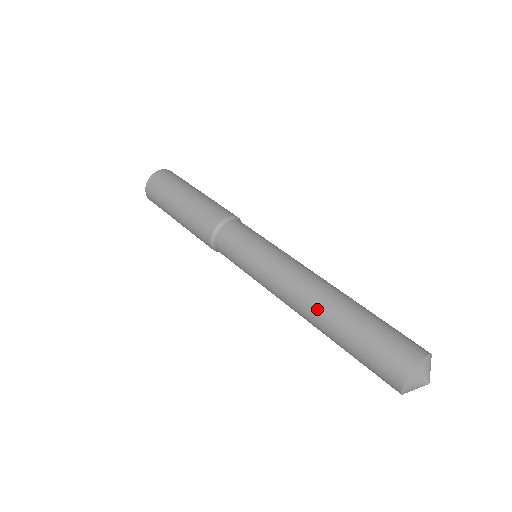
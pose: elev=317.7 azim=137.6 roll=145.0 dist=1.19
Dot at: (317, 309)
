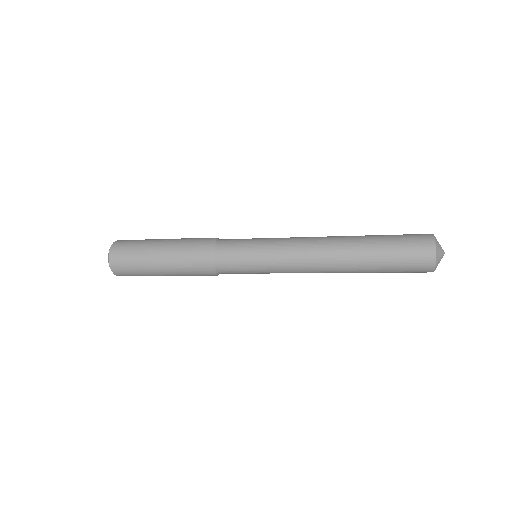
Dot at: (341, 253)
